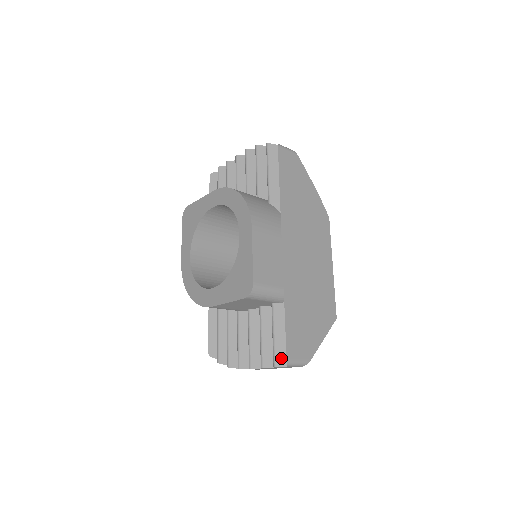
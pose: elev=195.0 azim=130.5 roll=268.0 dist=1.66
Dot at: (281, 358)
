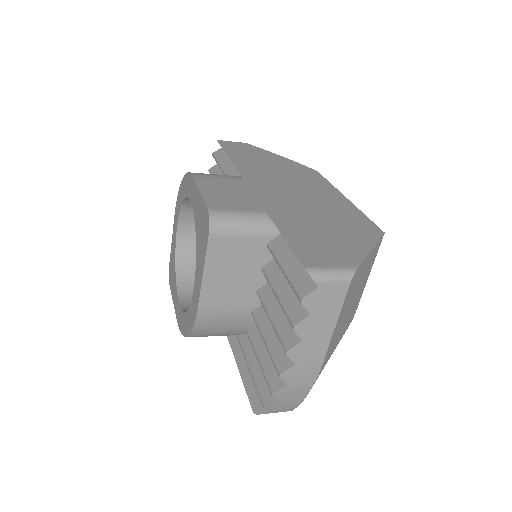
Dot at: (305, 284)
